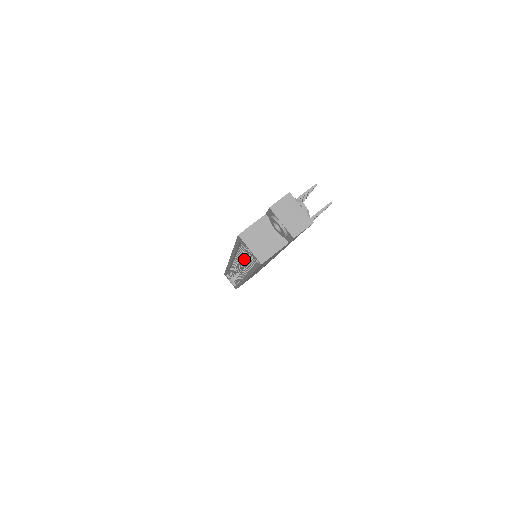
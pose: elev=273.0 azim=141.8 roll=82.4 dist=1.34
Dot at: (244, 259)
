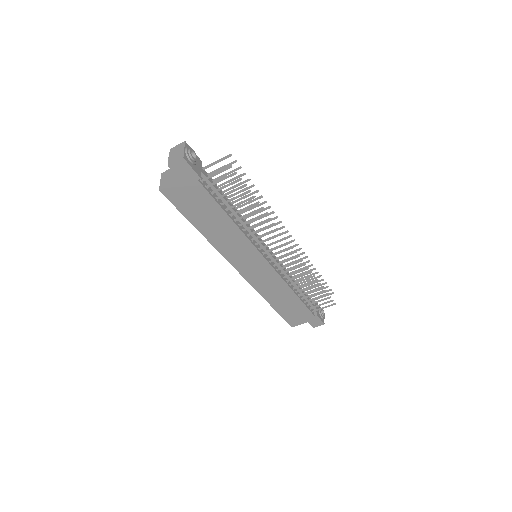
Dot at: occluded
